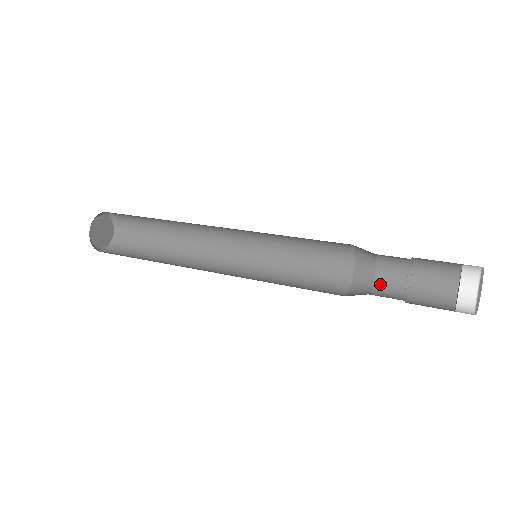
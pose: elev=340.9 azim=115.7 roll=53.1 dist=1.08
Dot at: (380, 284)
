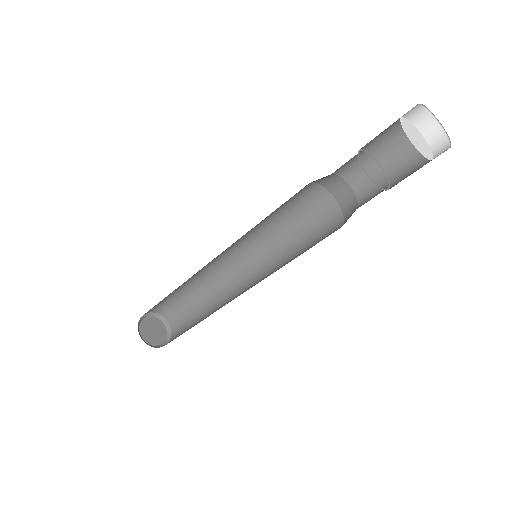
Dot at: (363, 197)
